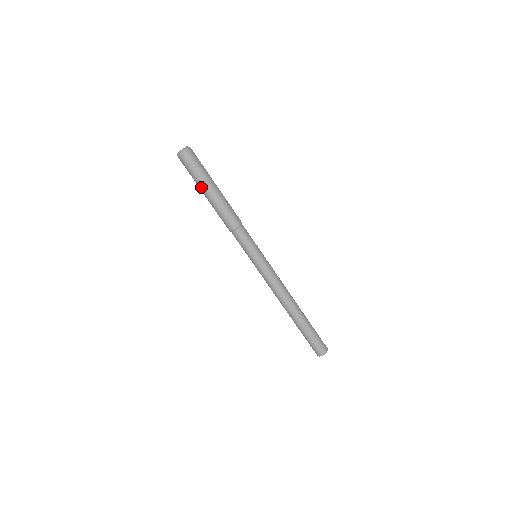
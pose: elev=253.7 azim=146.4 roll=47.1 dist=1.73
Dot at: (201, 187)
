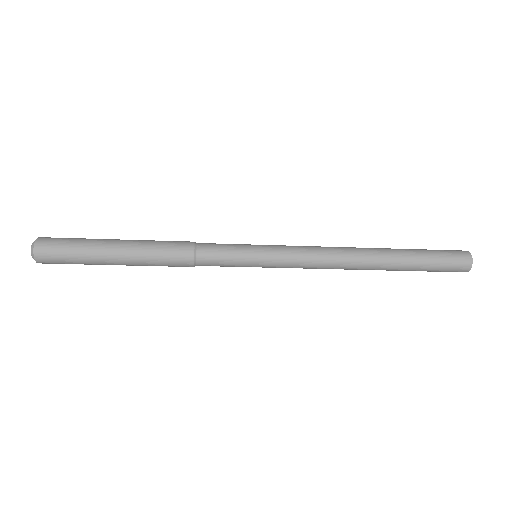
Dot at: (105, 264)
